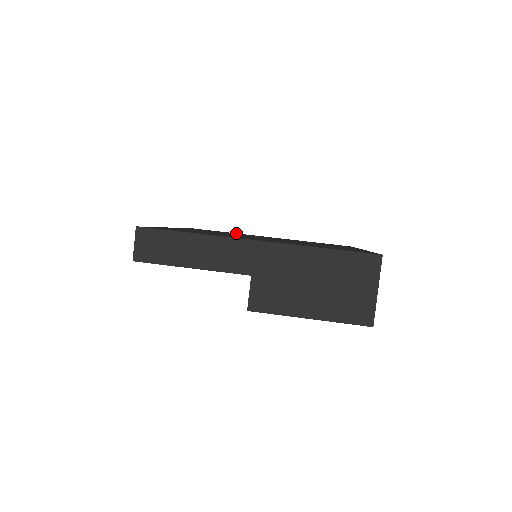
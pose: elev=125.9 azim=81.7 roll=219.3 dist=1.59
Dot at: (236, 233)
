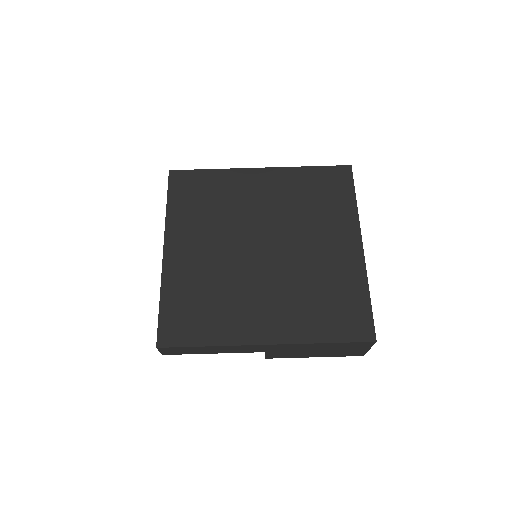
Dot at: (221, 173)
